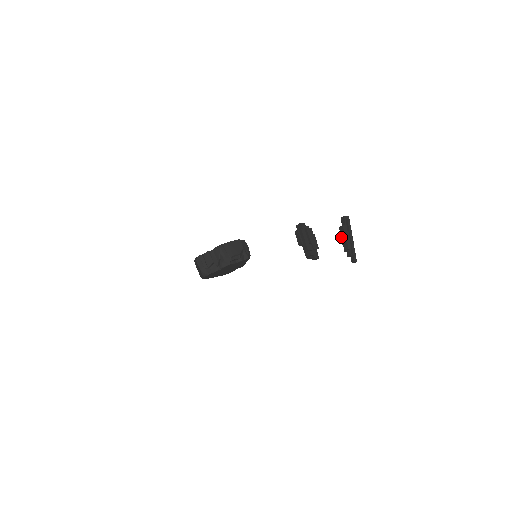
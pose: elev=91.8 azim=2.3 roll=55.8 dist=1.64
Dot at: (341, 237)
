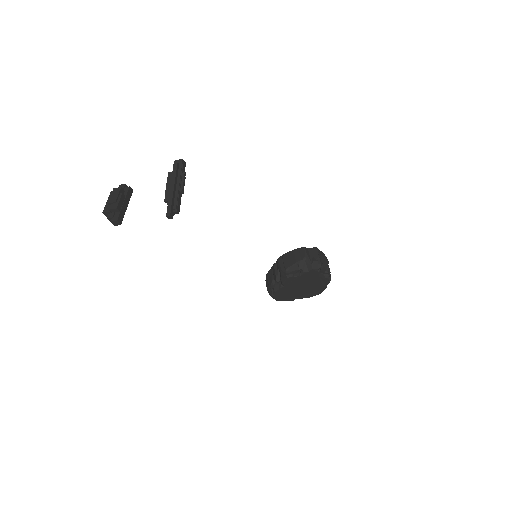
Dot at: occluded
